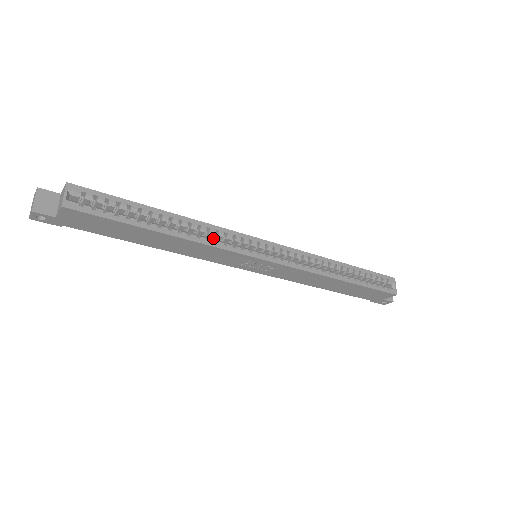
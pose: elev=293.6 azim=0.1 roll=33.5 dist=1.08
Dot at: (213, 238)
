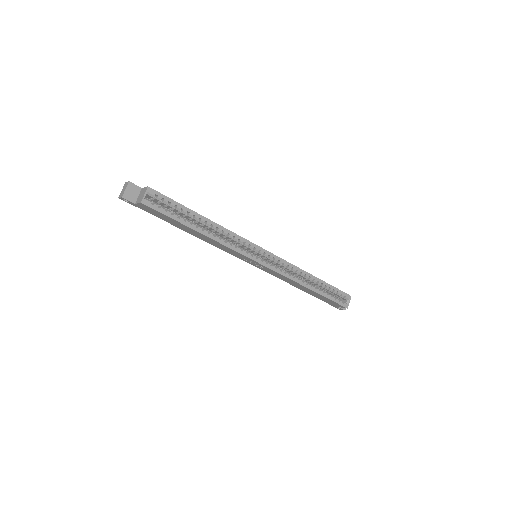
Dot at: (230, 240)
